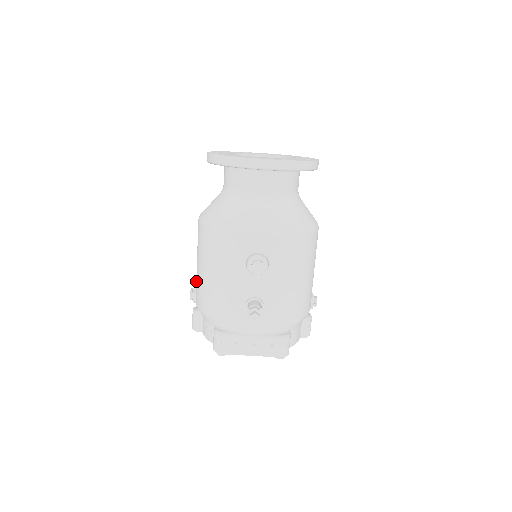
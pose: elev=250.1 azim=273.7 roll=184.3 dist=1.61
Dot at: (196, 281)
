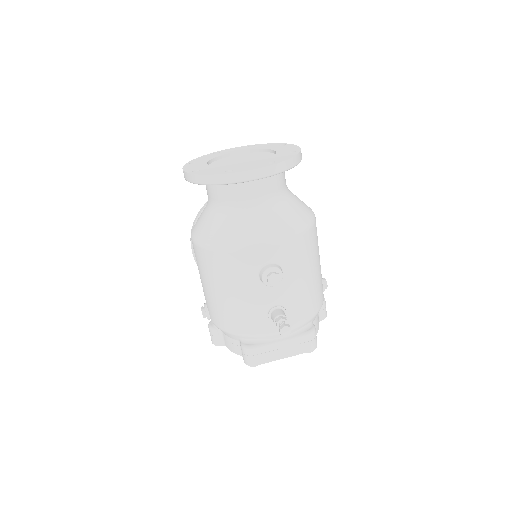
Dot at: (206, 300)
